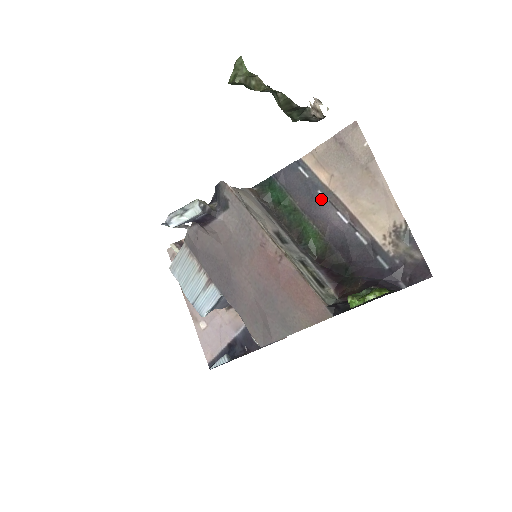
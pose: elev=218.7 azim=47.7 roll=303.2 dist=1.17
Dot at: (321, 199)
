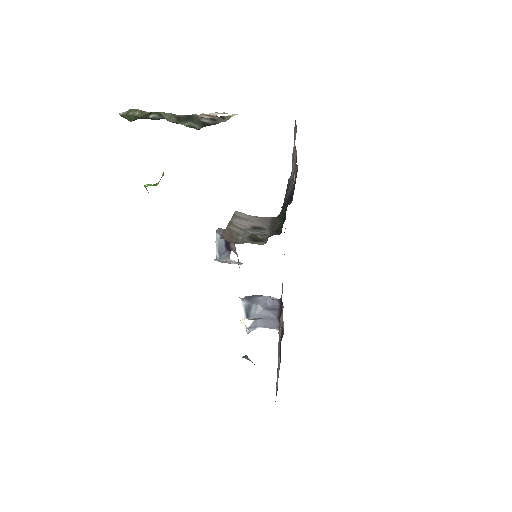
Dot at: occluded
